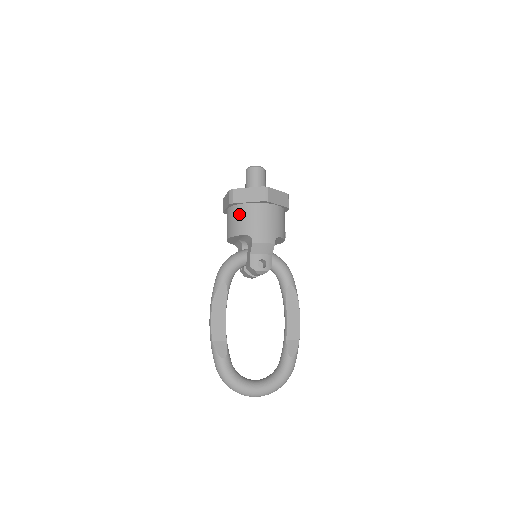
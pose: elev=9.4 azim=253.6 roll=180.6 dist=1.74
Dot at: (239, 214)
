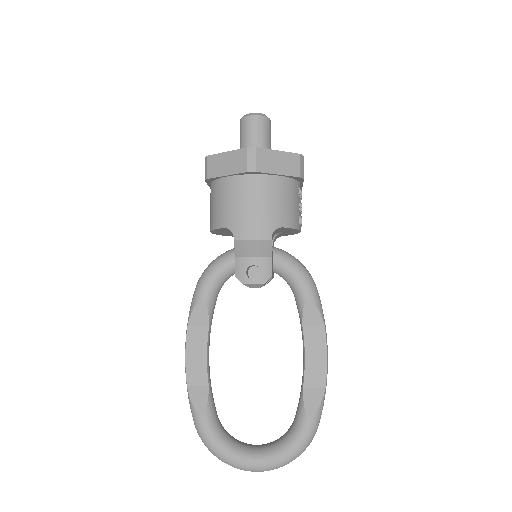
Dot at: (217, 195)
